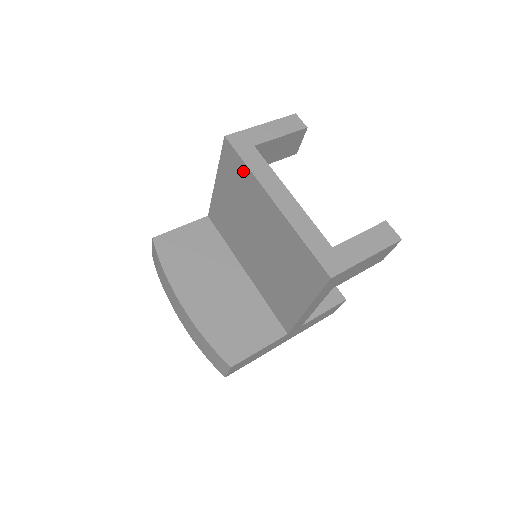
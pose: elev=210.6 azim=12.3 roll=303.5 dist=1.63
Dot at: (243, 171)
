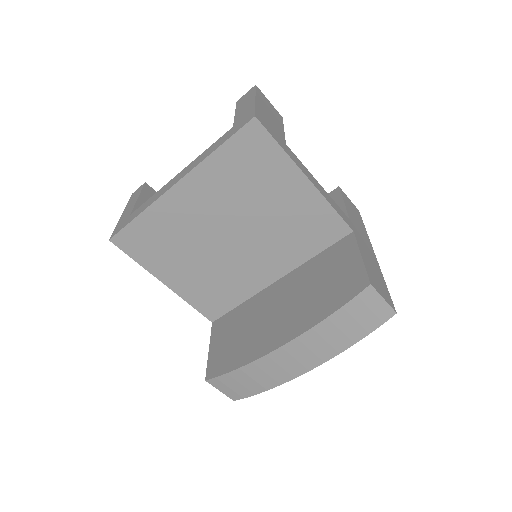
Dot at: (145, 225)
